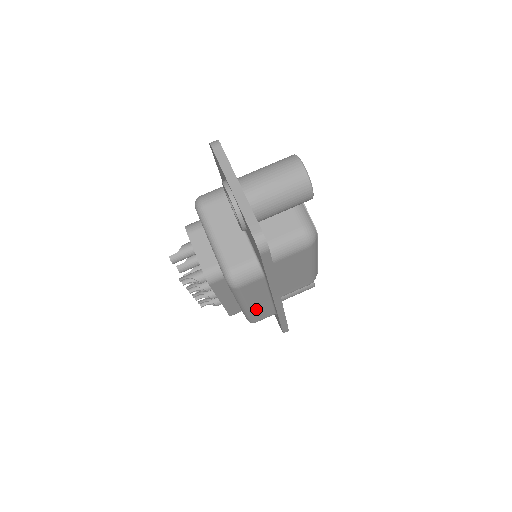
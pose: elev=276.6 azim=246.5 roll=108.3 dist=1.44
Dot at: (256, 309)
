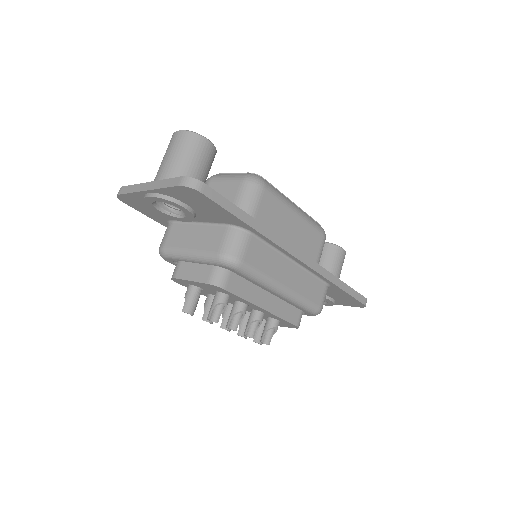
Dot at: (297, 286)
